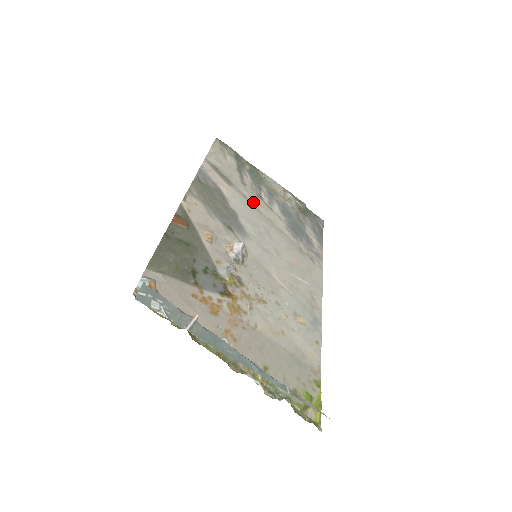
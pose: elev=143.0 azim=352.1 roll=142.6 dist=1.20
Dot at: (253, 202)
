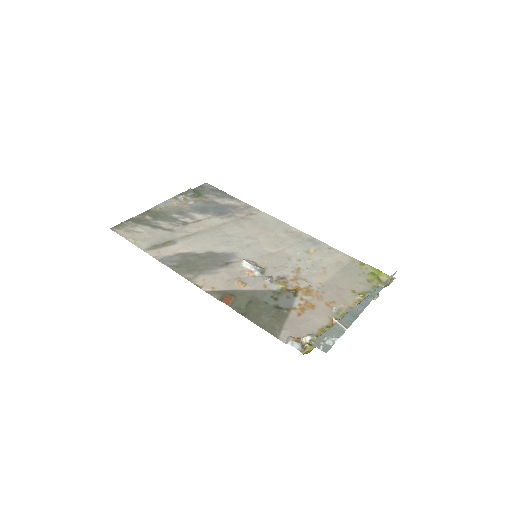
Dot at: (193, 232)
